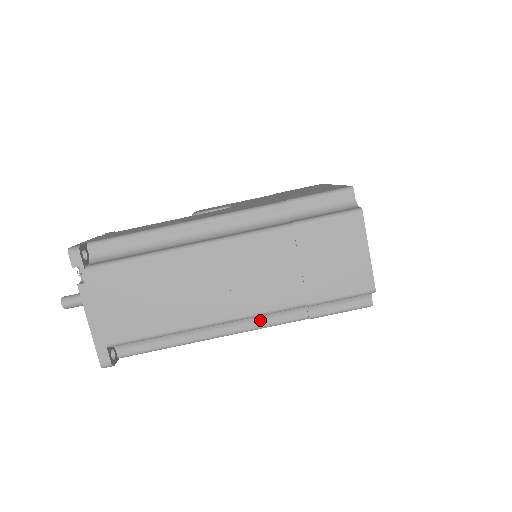
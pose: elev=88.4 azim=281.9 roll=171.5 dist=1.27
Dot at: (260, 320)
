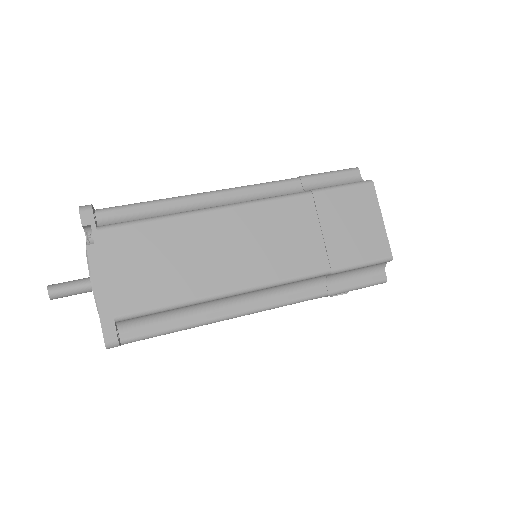
Dot at: (280, 296)
